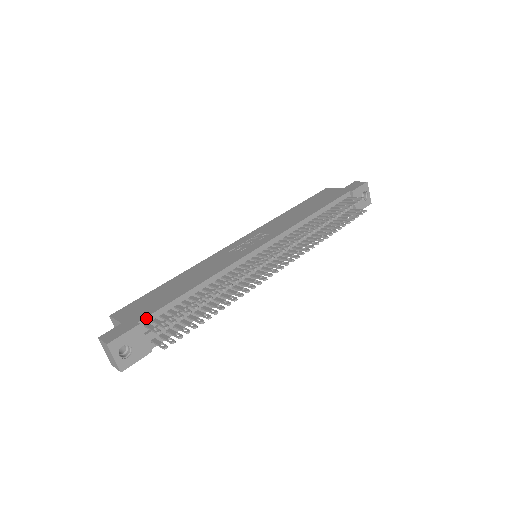
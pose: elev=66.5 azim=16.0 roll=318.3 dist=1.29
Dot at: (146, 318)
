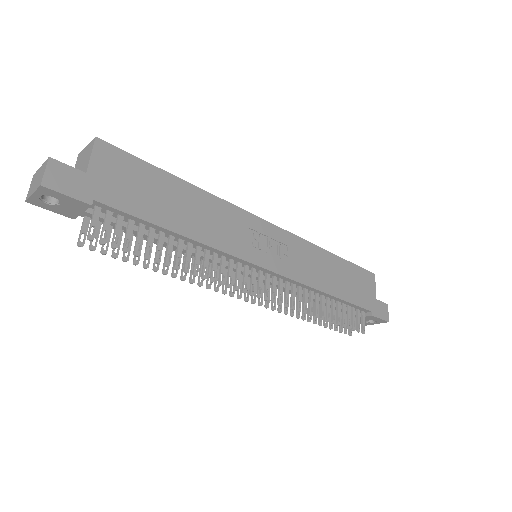
Dot at: (105, 205)
